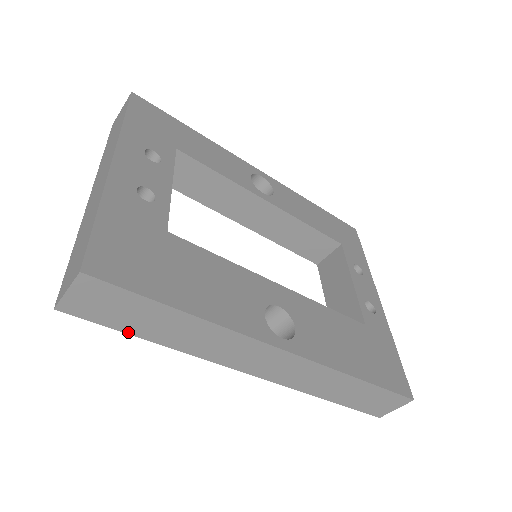
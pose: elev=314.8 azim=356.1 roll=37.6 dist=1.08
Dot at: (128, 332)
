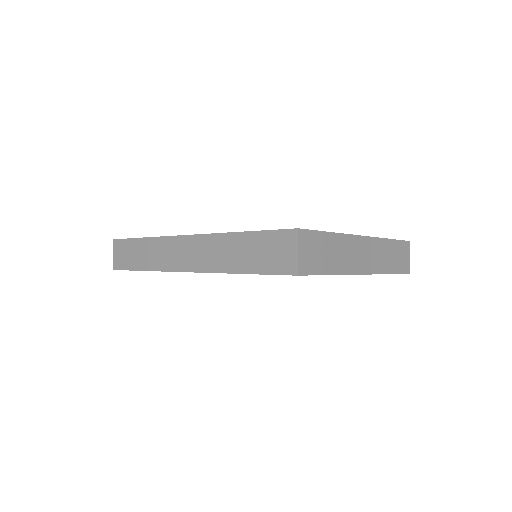
Dot at: (133, 269)
